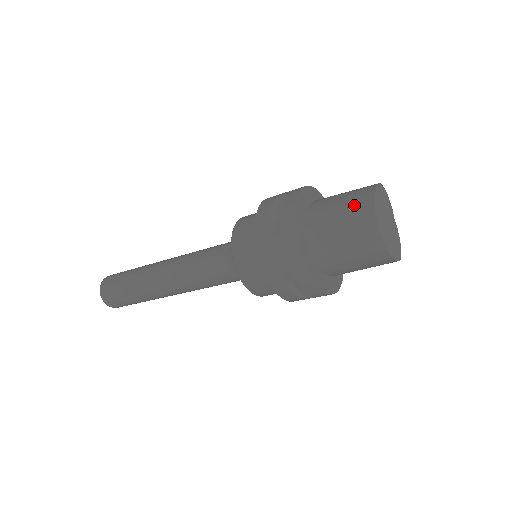
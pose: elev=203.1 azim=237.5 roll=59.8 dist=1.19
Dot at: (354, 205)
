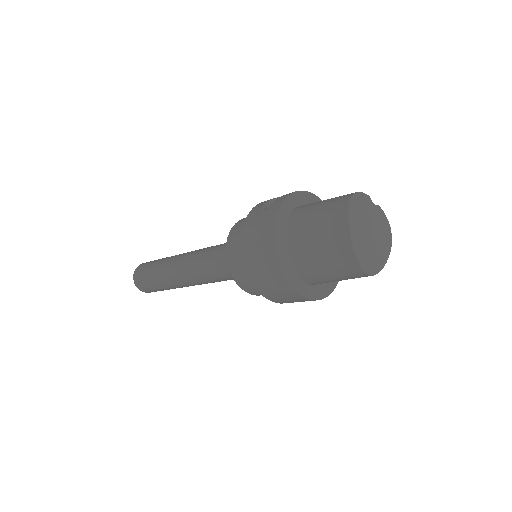
Dot at: (334, 251)
